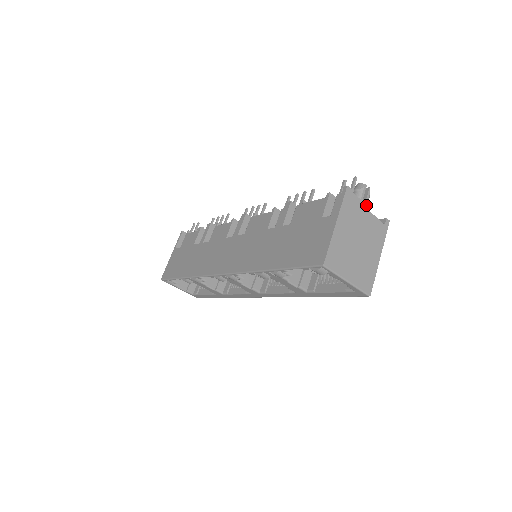
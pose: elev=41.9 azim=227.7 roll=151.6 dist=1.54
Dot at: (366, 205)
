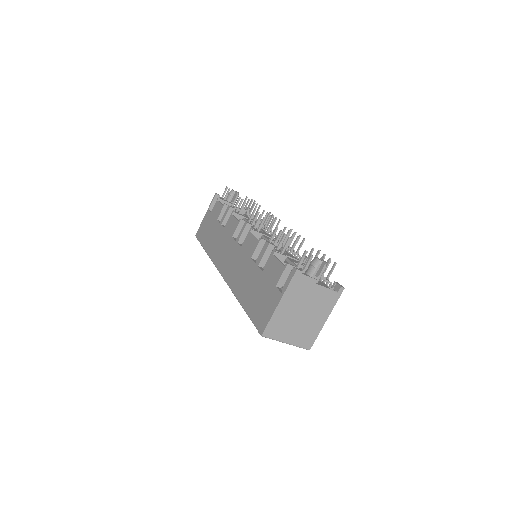
Dot at: (319, 279)
